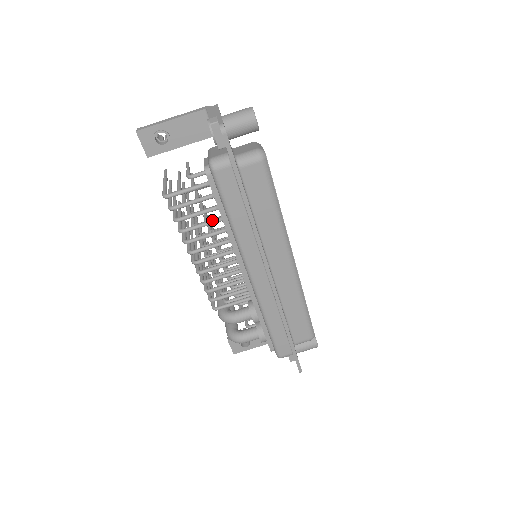
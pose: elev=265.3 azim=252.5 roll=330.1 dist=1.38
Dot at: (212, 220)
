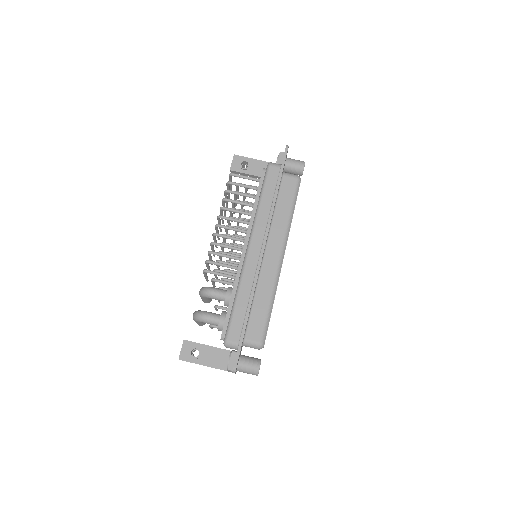
Dot at: (247, 203)
